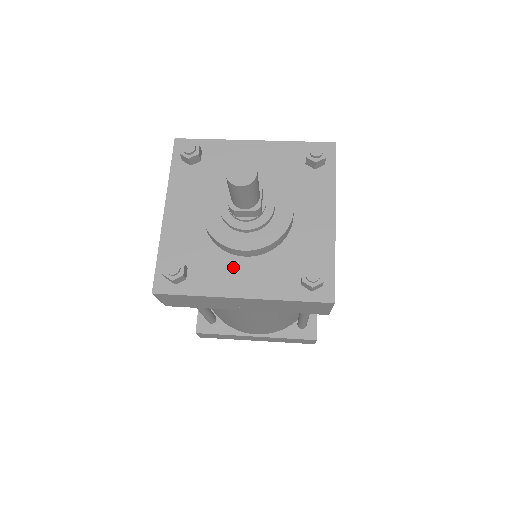
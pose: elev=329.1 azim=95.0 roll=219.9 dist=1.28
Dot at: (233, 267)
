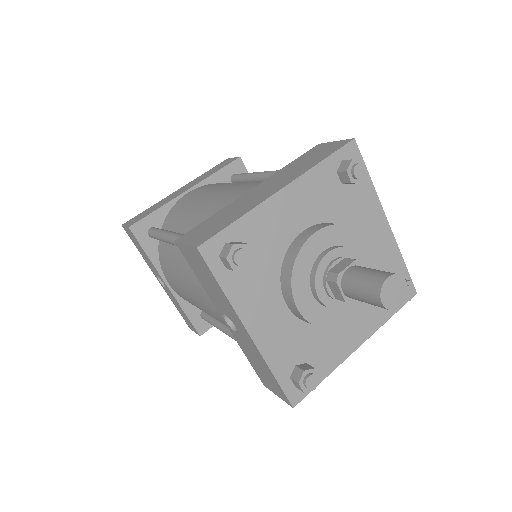
Dot at: (340, 330)
